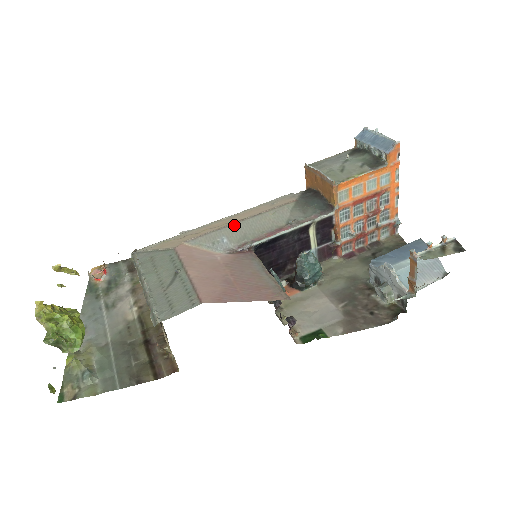
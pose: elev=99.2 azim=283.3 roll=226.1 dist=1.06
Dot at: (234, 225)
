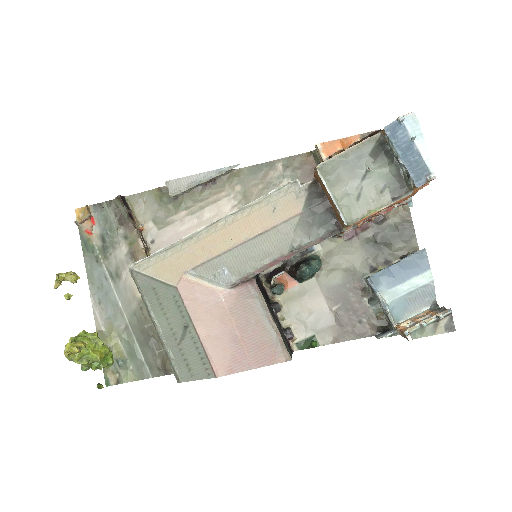
Dot at: (234, 251)
